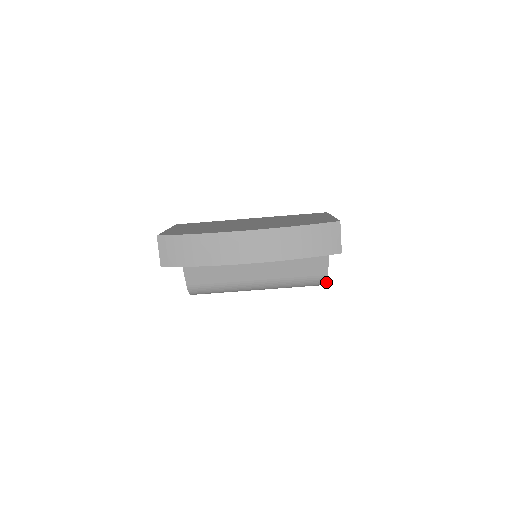
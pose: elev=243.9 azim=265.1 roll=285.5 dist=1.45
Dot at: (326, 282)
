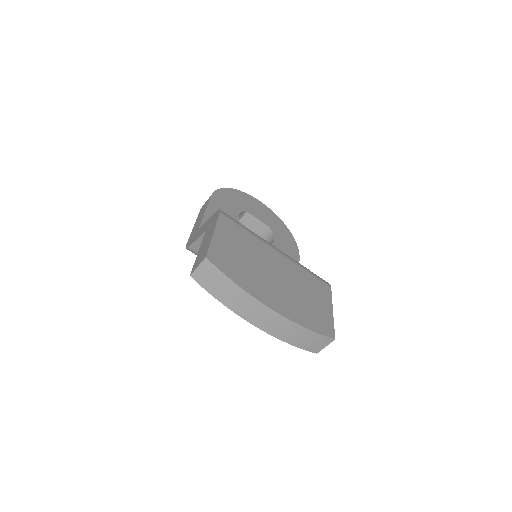
Dot at: occluded
